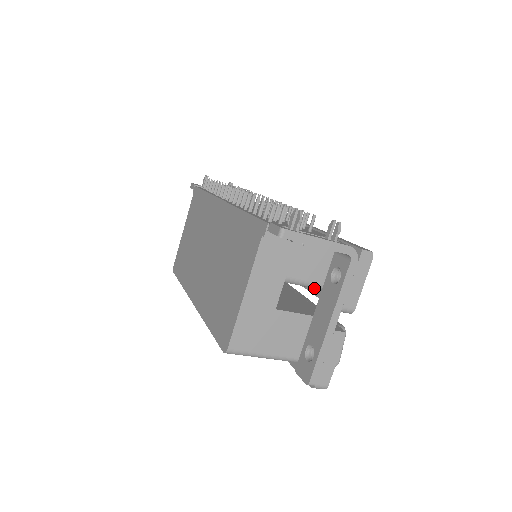
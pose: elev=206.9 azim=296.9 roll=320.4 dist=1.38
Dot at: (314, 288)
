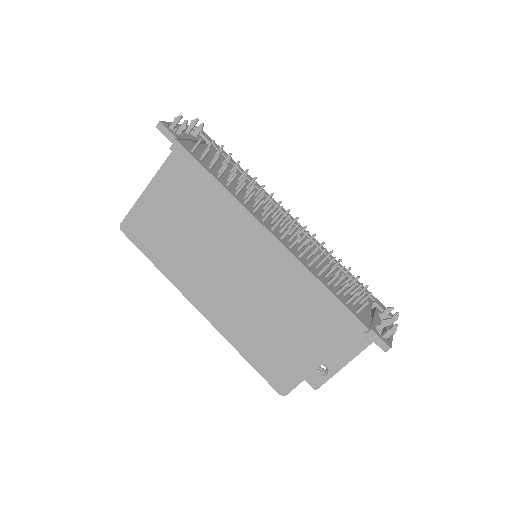
Dot at: occluded
